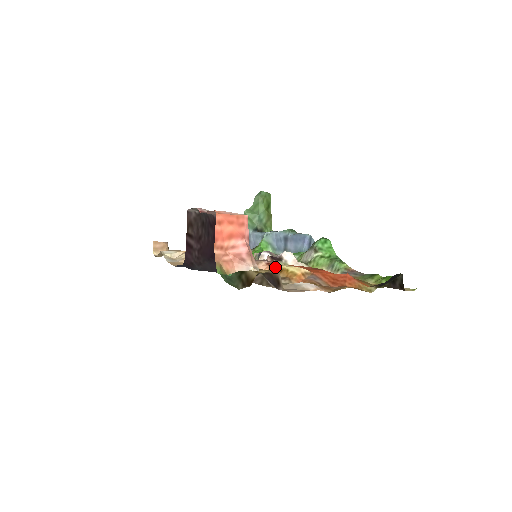
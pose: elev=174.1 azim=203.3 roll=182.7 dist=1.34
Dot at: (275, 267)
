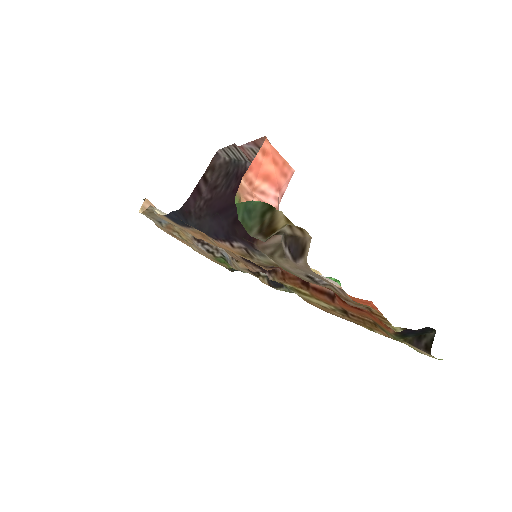
Dot at: occluded
